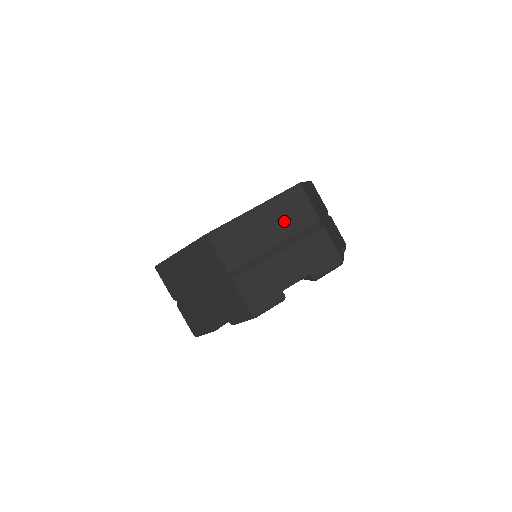
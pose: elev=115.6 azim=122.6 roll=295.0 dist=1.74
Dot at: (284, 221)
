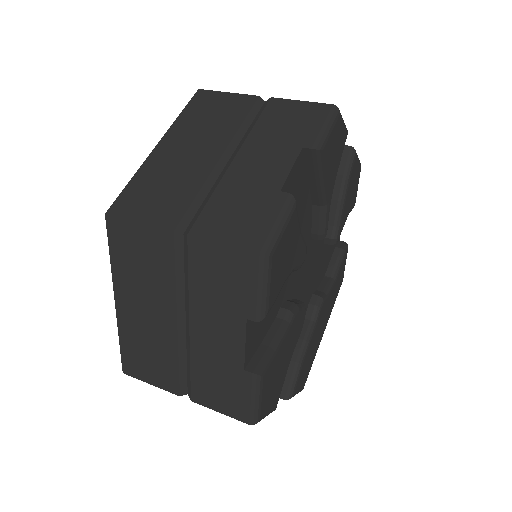
Dot at: (210, 129)
